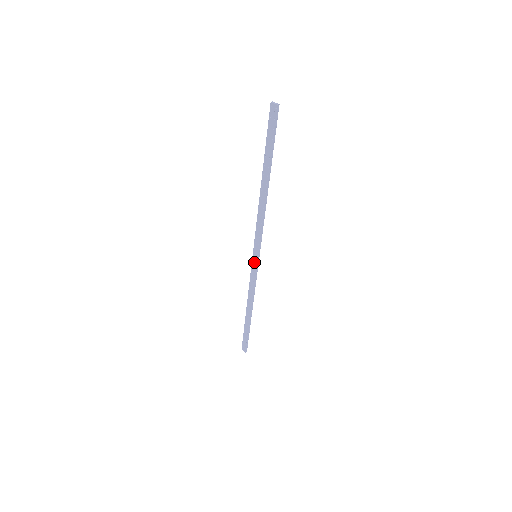
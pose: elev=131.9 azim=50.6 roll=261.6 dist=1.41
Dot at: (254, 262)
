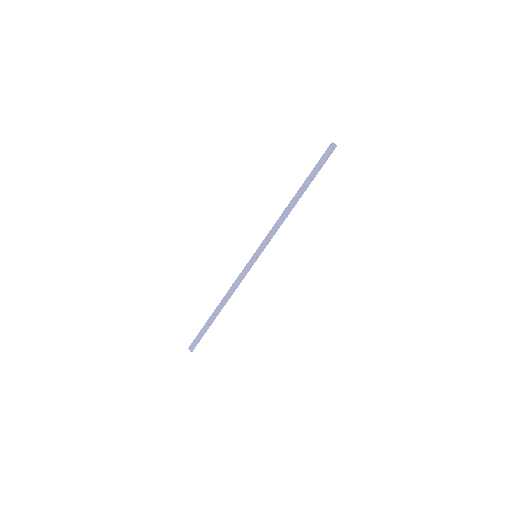
Dot at: (251, 261)
